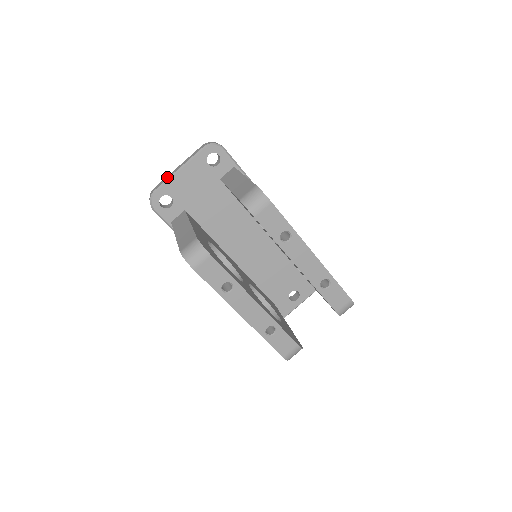
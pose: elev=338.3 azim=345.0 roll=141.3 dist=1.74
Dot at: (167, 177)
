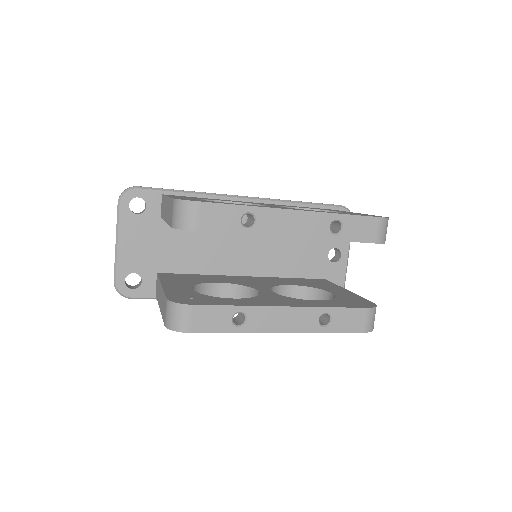
Dot at: occluded
